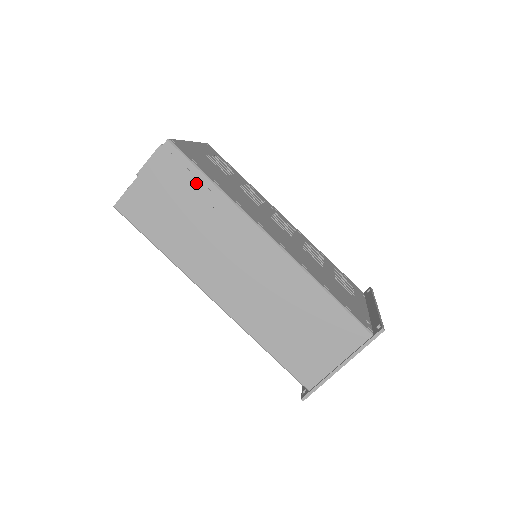
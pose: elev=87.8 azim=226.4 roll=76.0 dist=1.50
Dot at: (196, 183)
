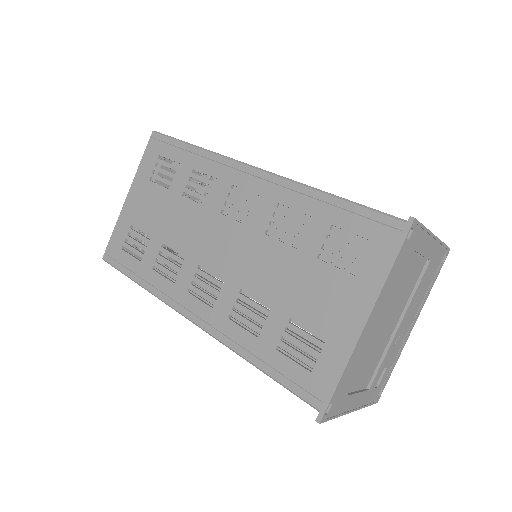
Dot at: occluded
